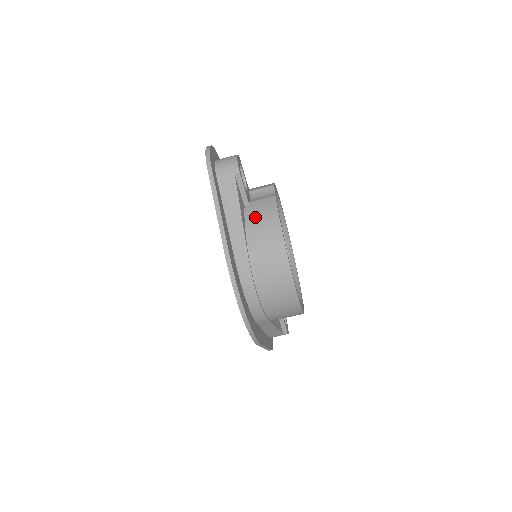
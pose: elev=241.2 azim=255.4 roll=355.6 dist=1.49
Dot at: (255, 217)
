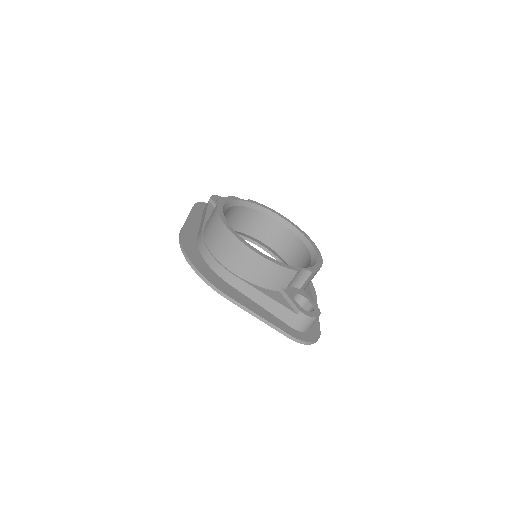
Dot at: occluded
